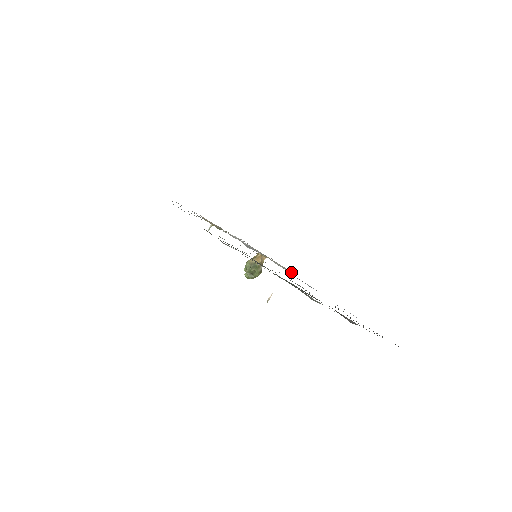
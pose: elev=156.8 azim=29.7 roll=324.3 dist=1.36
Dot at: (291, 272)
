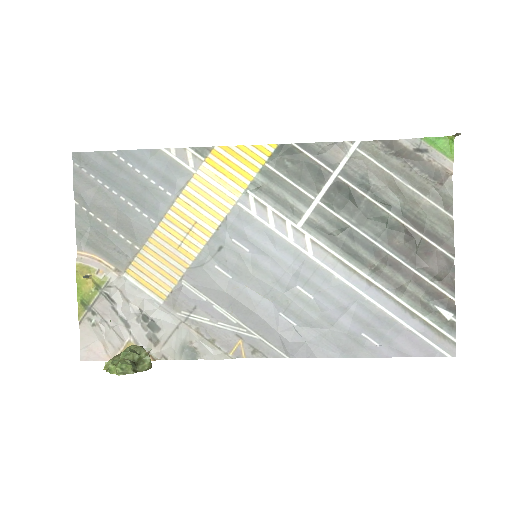
Dot at: (224, 355)
